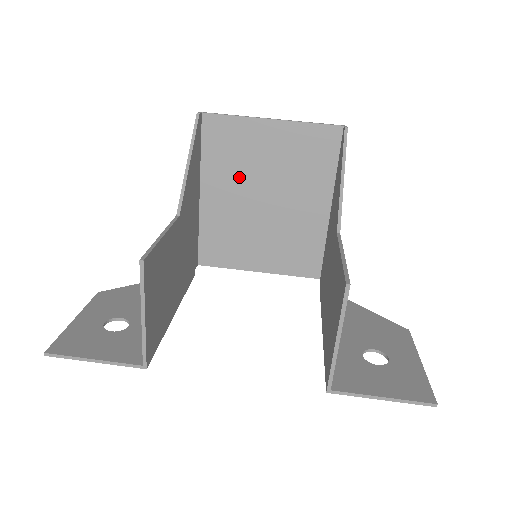
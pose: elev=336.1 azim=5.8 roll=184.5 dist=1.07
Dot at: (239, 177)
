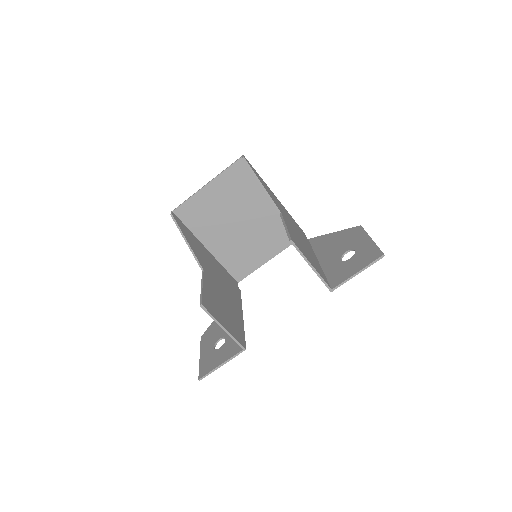
Dot at: (217, 224)
